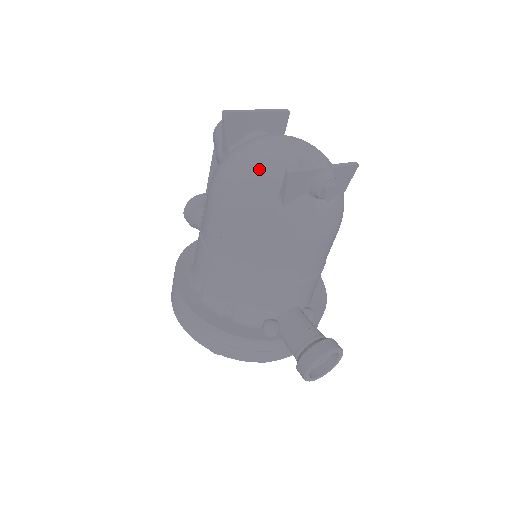
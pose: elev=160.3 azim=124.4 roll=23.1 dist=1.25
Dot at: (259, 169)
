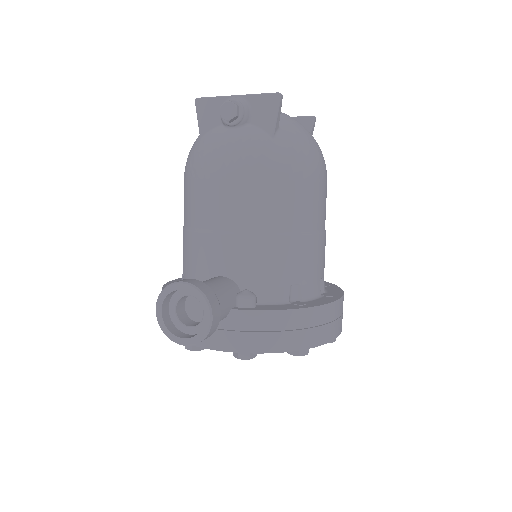
Dot at: occluded
